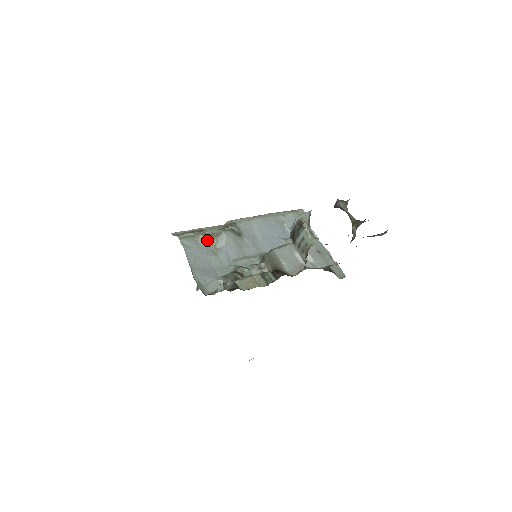
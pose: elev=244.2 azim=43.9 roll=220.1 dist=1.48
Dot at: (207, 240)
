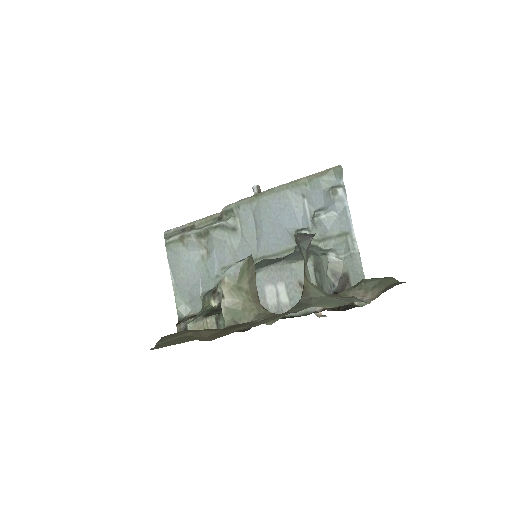
Dot at: (194, 243)
